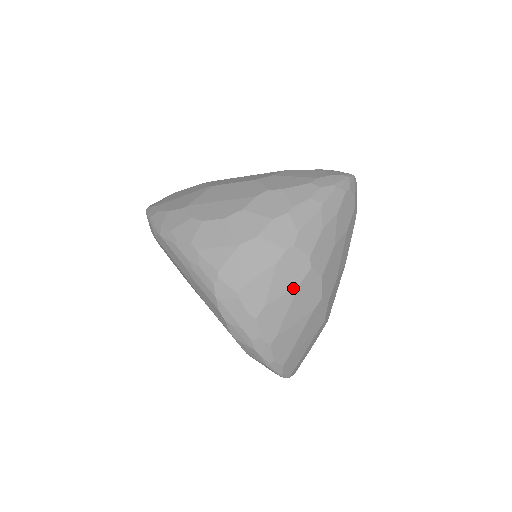
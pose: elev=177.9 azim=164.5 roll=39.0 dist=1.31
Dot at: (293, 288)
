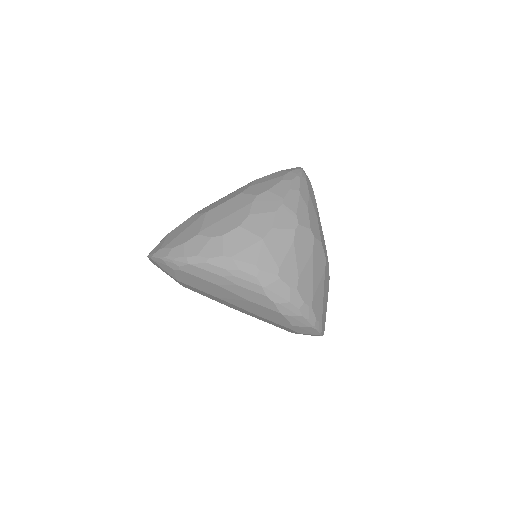
Dot at: (310, 256)
